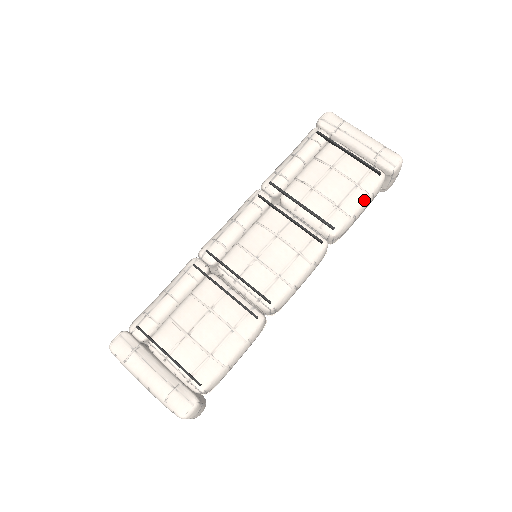
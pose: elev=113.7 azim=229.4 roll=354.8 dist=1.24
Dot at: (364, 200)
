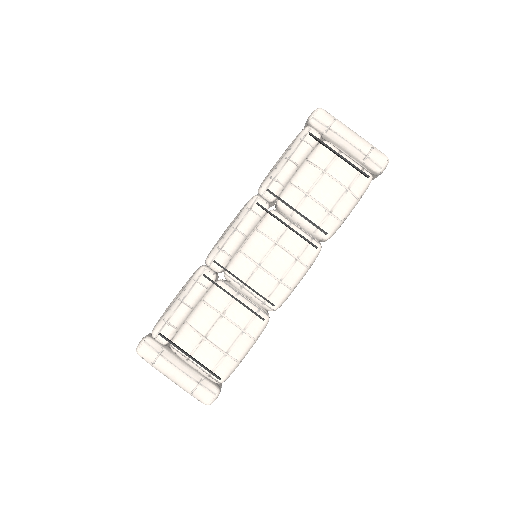
Dot at: (353, 203)
